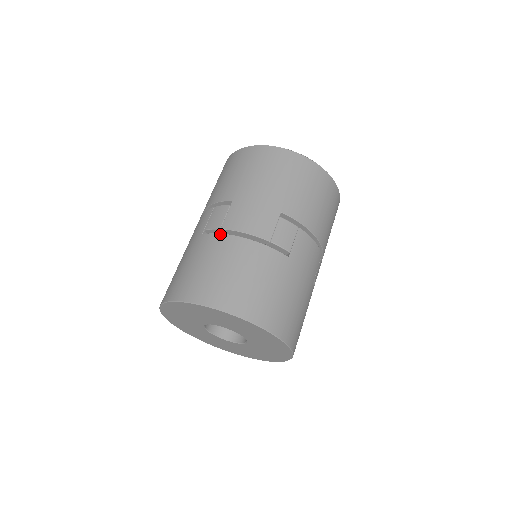
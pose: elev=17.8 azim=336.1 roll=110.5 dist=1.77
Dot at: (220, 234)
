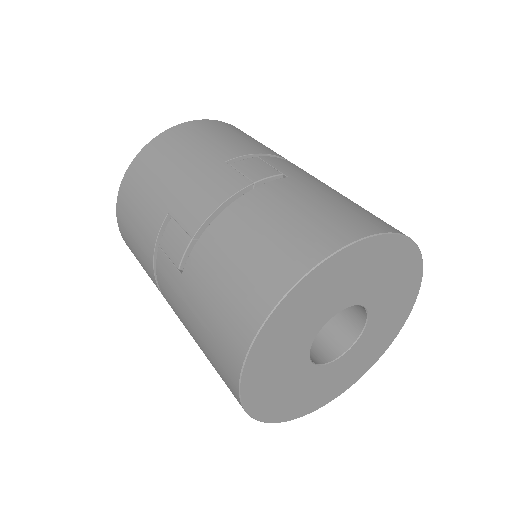
Dot at: (198, 240)
